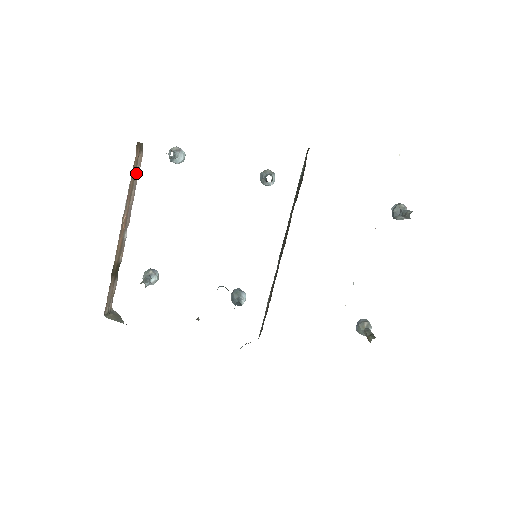
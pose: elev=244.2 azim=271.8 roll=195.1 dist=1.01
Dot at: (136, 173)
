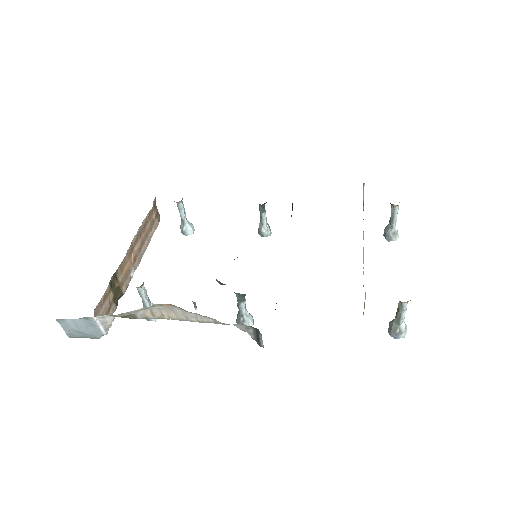
Dot at: (151, 231)
